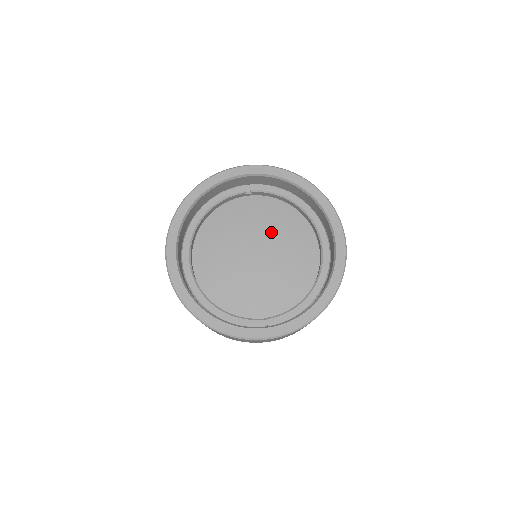
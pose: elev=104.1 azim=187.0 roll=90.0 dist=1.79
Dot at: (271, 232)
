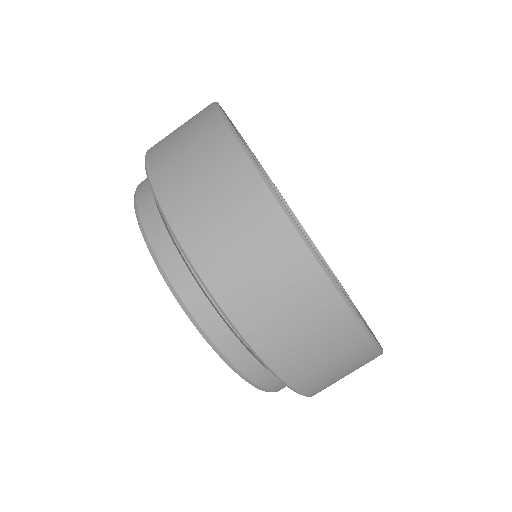
Dot at: occluded
